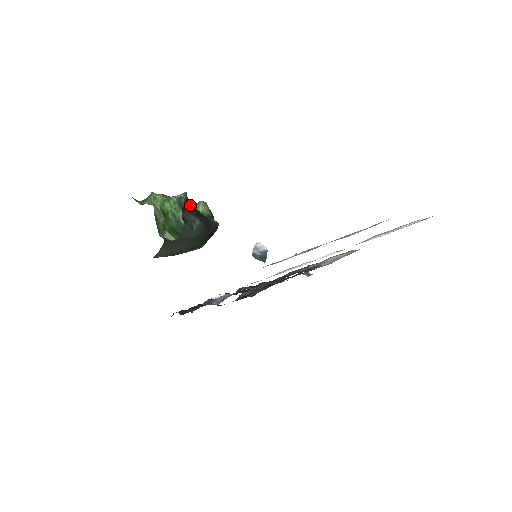
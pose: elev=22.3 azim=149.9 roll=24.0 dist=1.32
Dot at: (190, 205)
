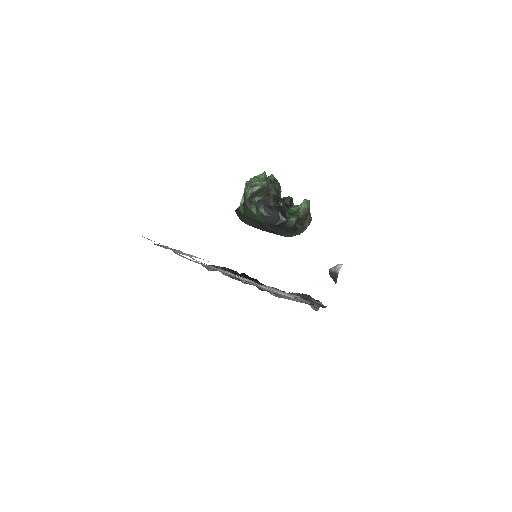
Dot at: (277, 196)
